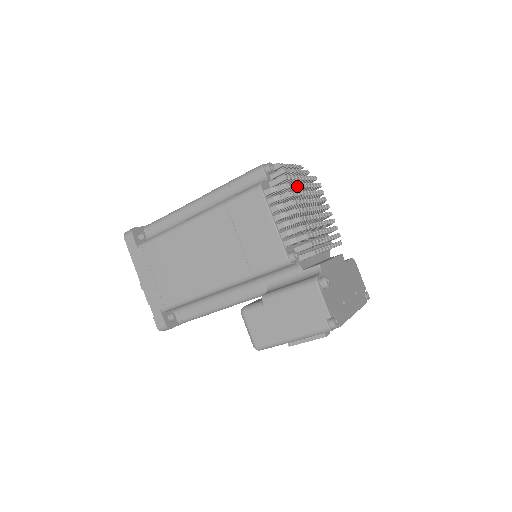
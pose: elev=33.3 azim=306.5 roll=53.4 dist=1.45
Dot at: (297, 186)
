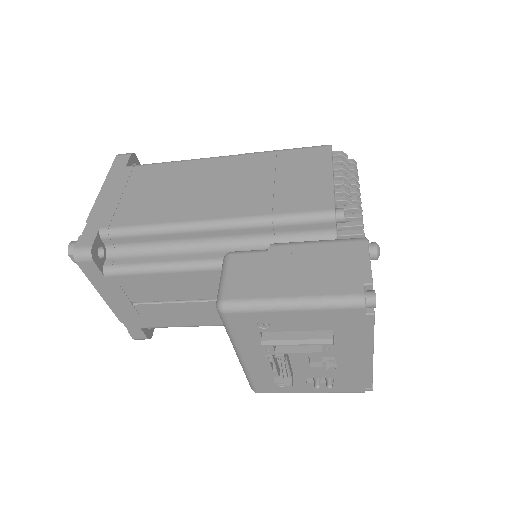
Dot at: occluded
